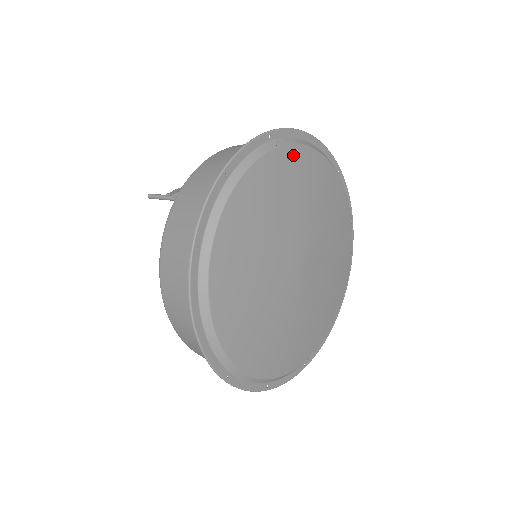
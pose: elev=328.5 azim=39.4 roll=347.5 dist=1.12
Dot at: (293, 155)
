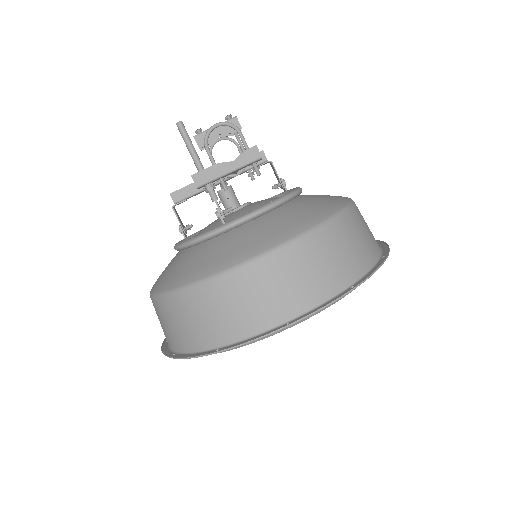
Dot at: occluded
